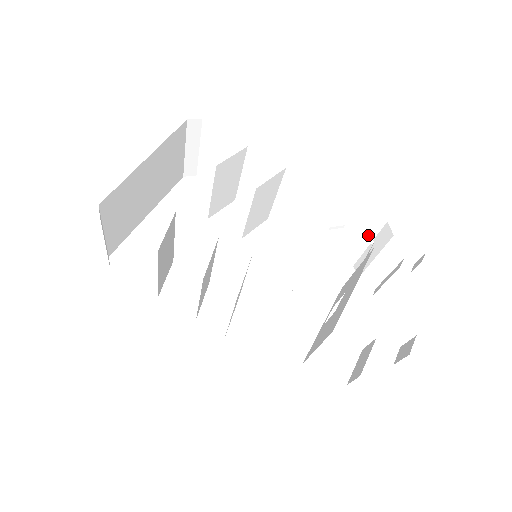
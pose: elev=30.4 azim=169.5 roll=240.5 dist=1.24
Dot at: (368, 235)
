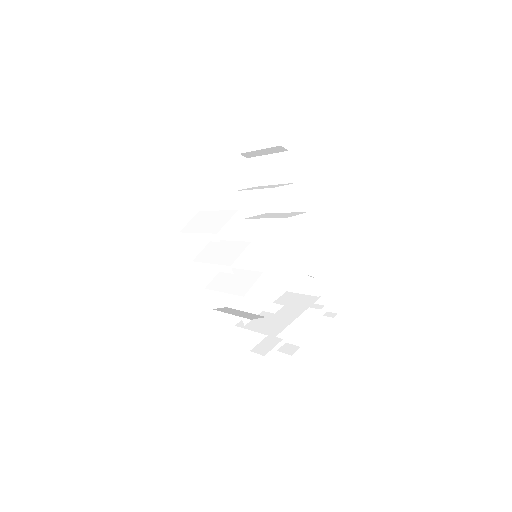
Dot at: (317, 279)
